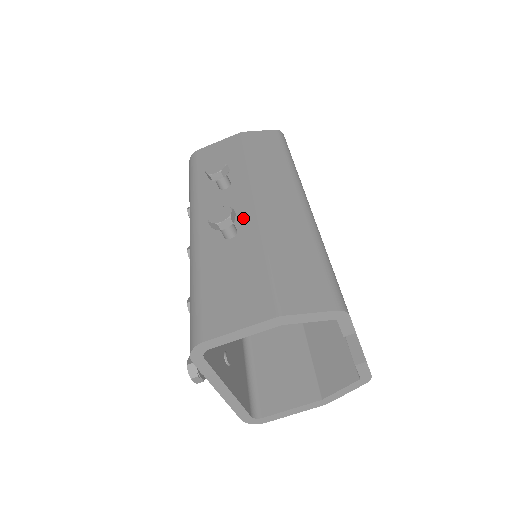
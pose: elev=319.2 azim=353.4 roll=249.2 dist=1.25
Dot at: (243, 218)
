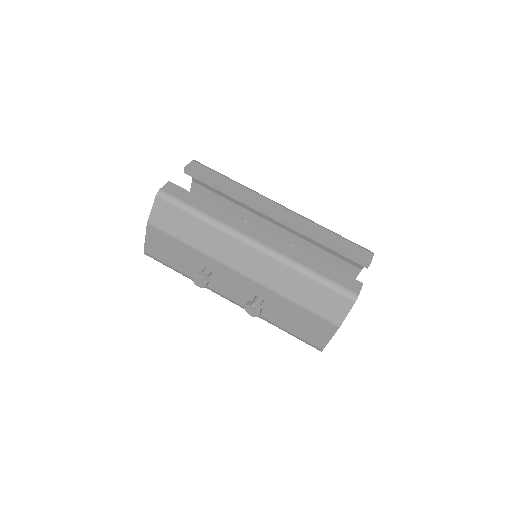
Dot at: (252, 288)
